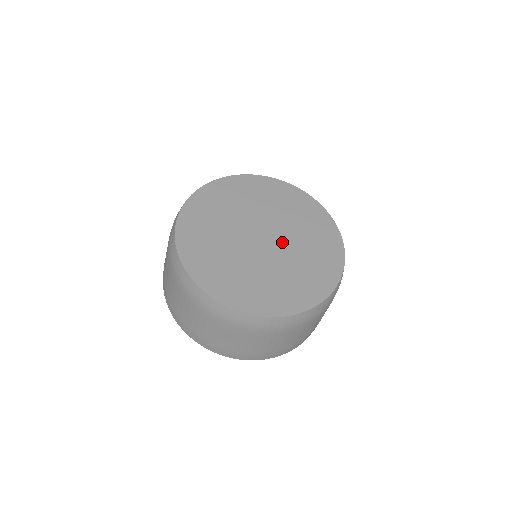
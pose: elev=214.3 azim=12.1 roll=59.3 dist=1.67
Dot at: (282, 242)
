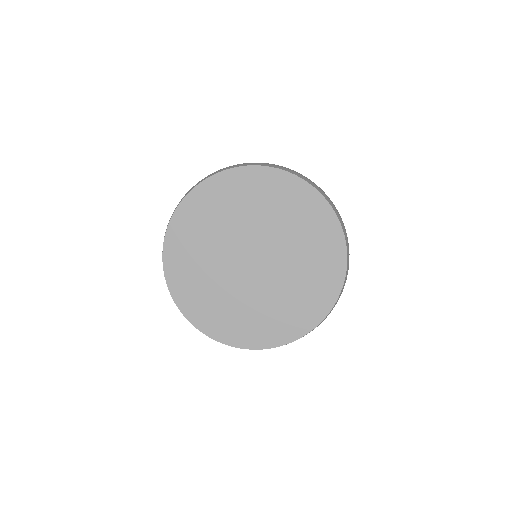
Dot at: (267, 243)
